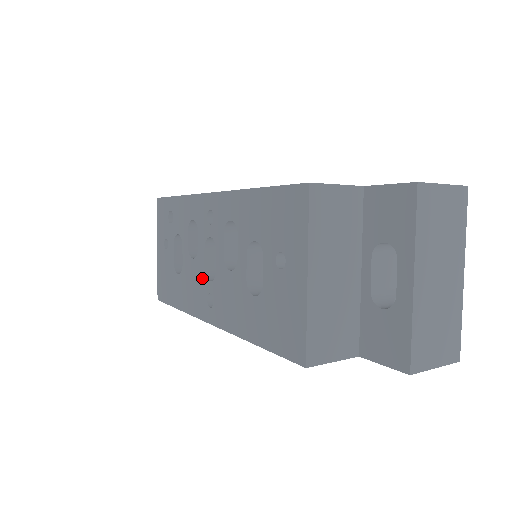
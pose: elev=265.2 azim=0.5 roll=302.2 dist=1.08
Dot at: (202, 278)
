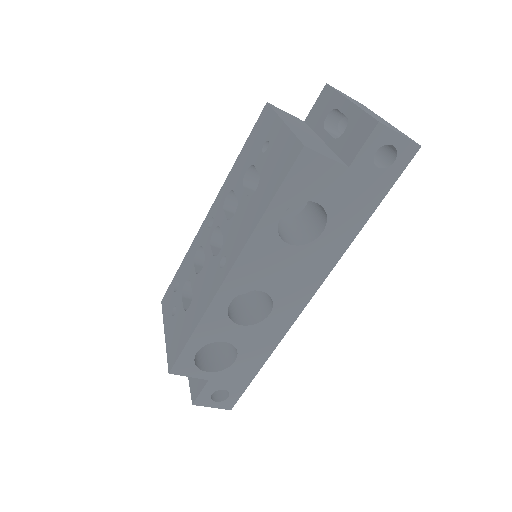
Dot at: (212, 264)
